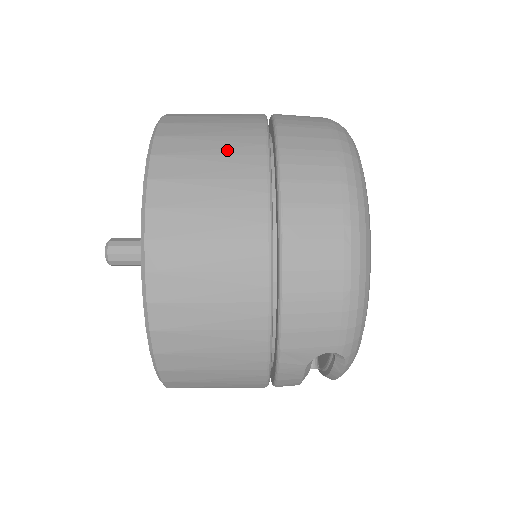
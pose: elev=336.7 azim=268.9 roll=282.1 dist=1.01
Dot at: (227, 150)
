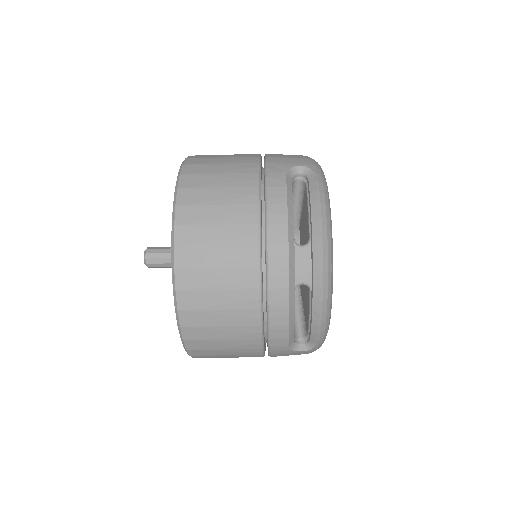
Dot at: occluded
